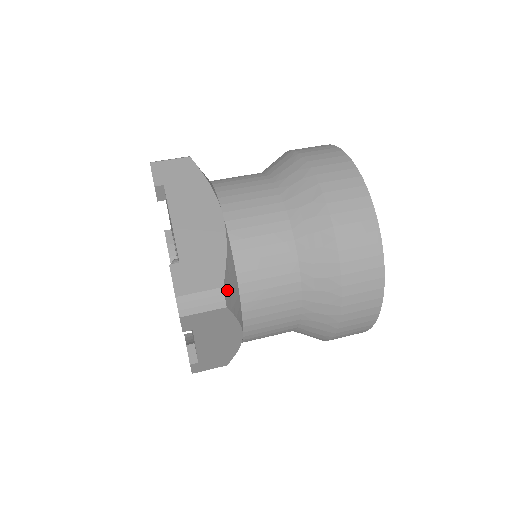
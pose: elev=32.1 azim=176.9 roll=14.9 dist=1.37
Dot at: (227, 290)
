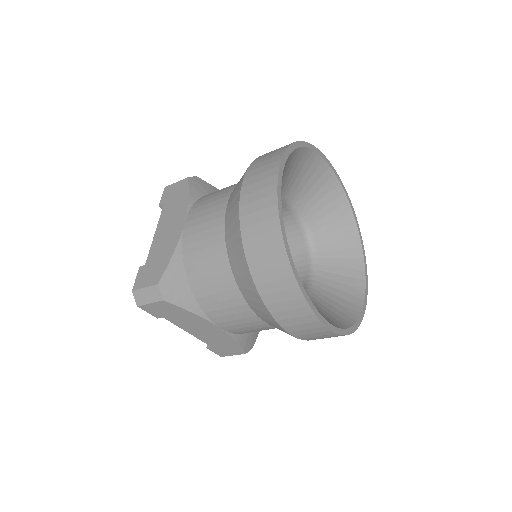
Dot at: (166, 286)
